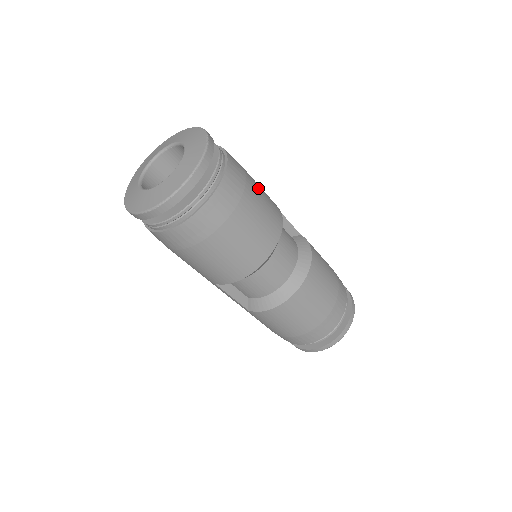
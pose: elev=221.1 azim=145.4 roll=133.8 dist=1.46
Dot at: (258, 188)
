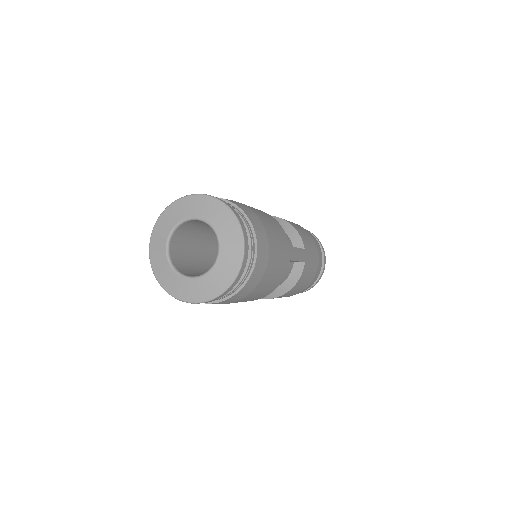
Dot at: (267, 283)
